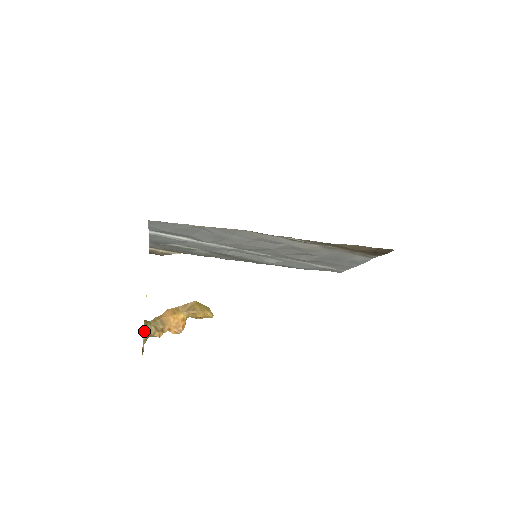
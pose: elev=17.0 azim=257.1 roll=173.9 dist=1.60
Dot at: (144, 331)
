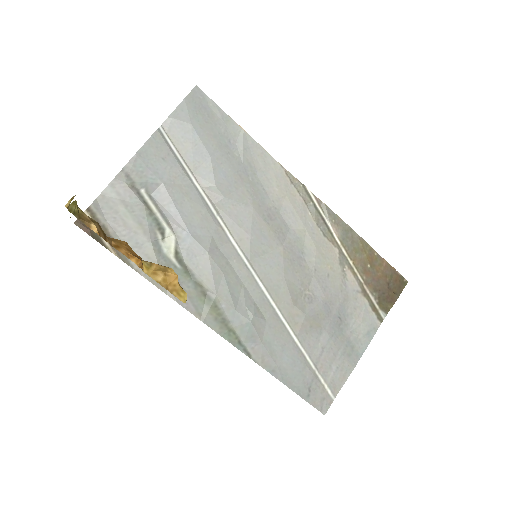
Dot at: occluded
